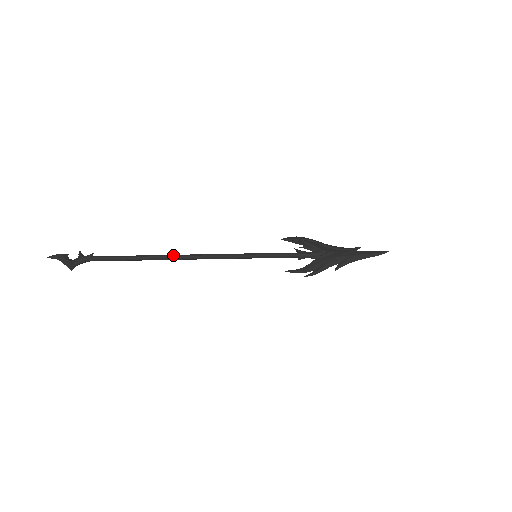
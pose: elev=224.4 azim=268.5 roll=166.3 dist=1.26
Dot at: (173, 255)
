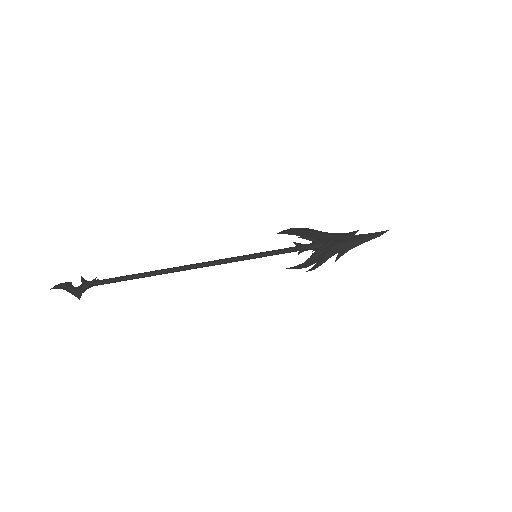
Dot at: (174, 268)
